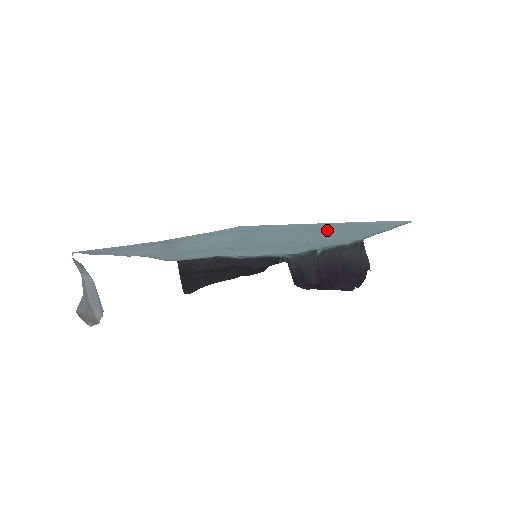
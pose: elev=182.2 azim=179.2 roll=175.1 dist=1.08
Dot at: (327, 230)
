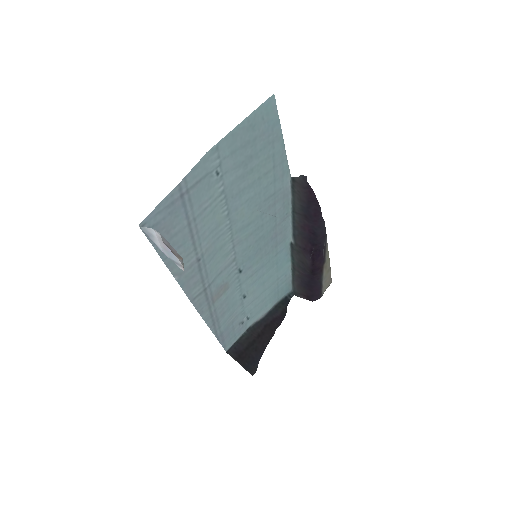
Dot at: (255, 151)
